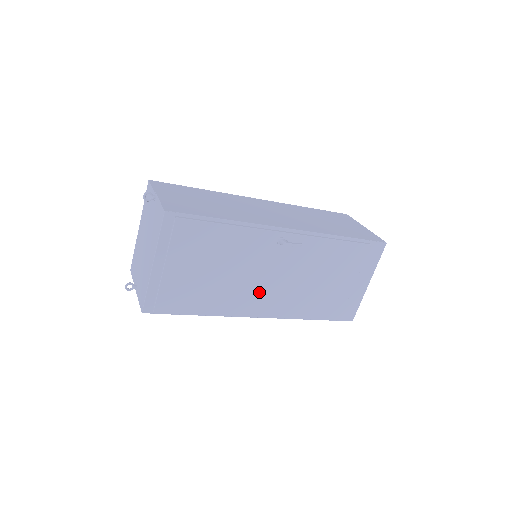
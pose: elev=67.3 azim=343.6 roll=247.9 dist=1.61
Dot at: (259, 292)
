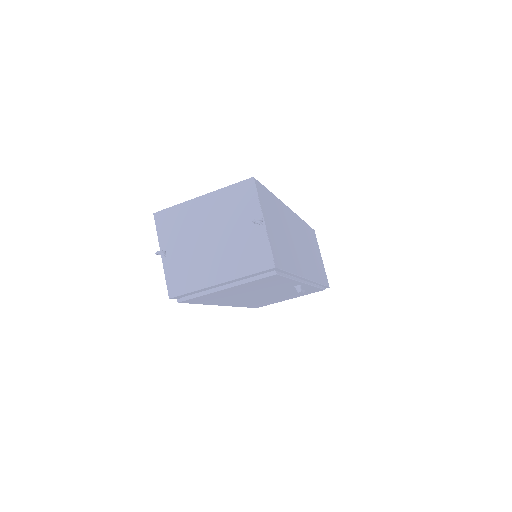
Dot at: (247, 299)
